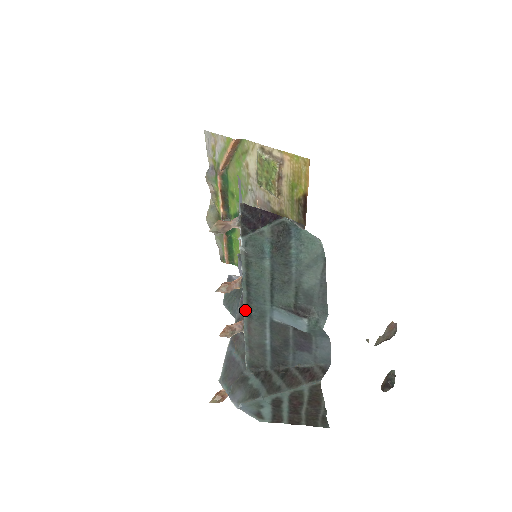
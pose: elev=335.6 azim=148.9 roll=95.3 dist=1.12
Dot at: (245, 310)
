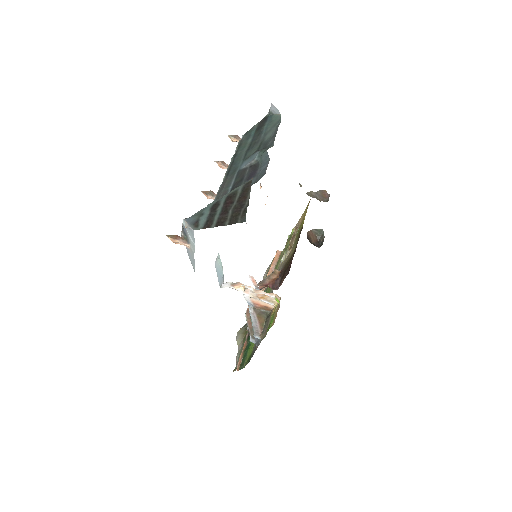
Dot at: (226, 173)
